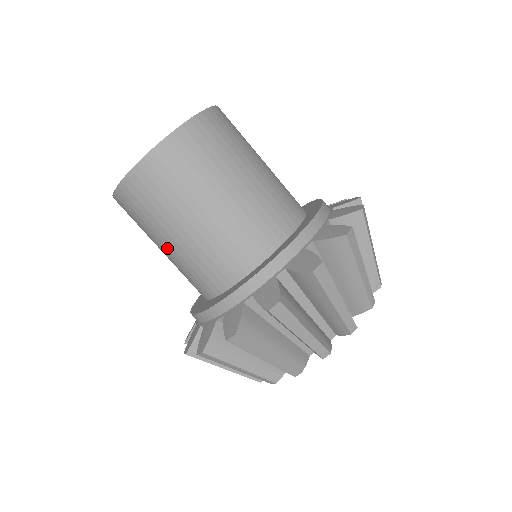
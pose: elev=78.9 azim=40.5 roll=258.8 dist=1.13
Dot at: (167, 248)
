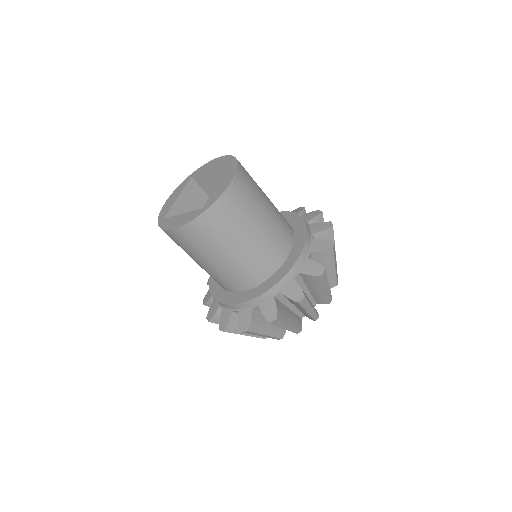
Dot at: occluded
